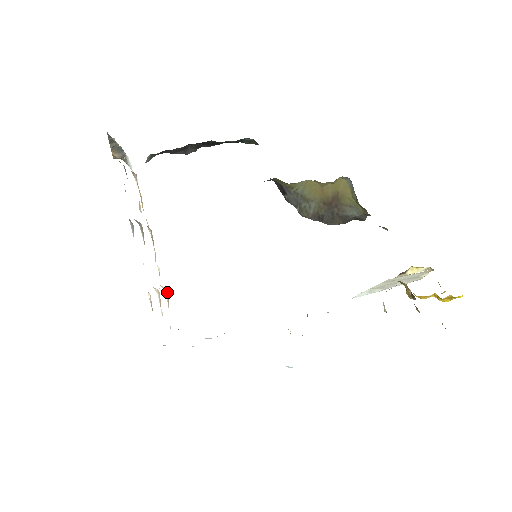
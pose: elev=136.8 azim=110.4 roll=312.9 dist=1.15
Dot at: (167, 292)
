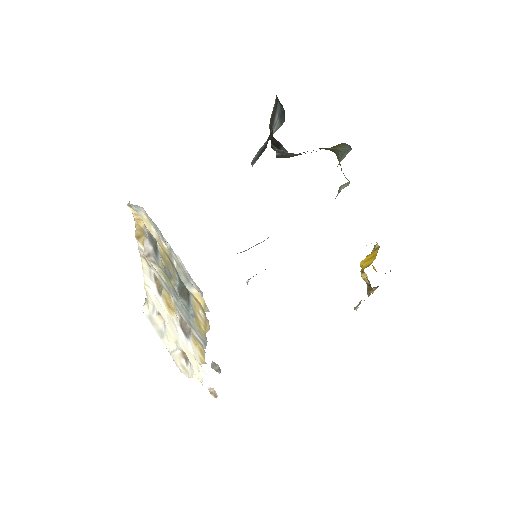
Dot at: occluded
